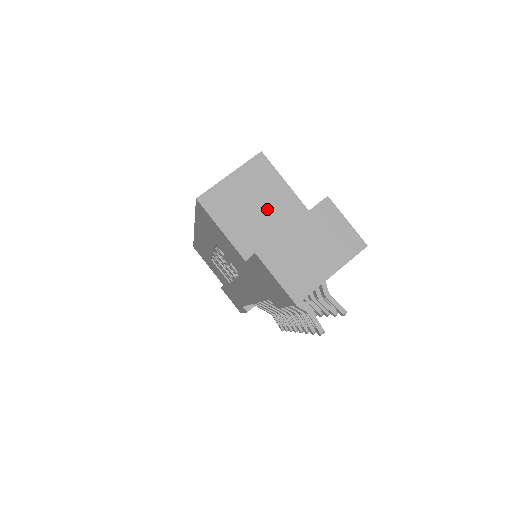
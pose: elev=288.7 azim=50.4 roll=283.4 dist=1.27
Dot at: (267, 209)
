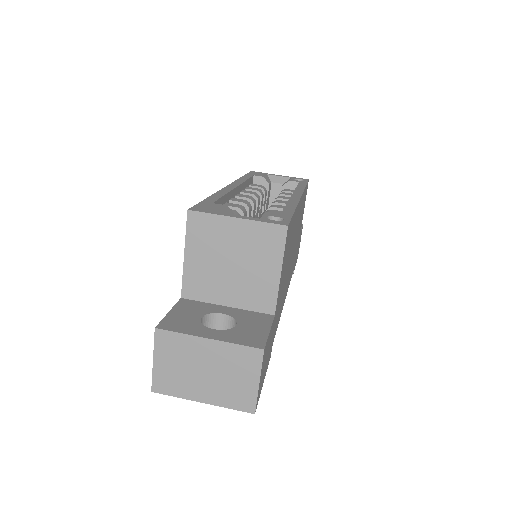
Dot at: (240, 277)
